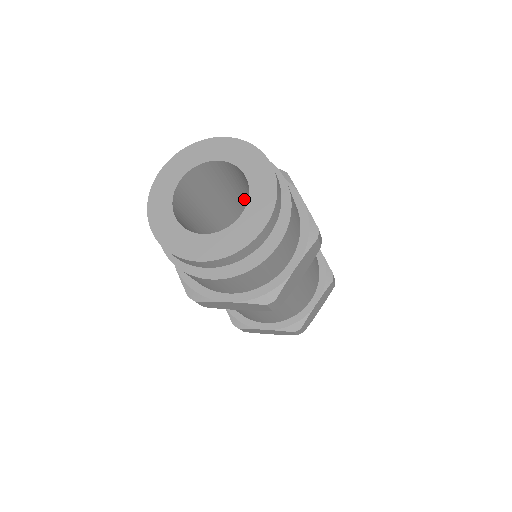
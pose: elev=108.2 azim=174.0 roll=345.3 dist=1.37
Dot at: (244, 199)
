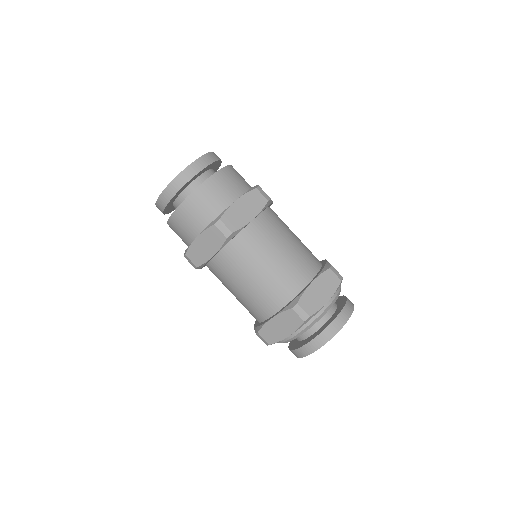
Dot at: occluded
